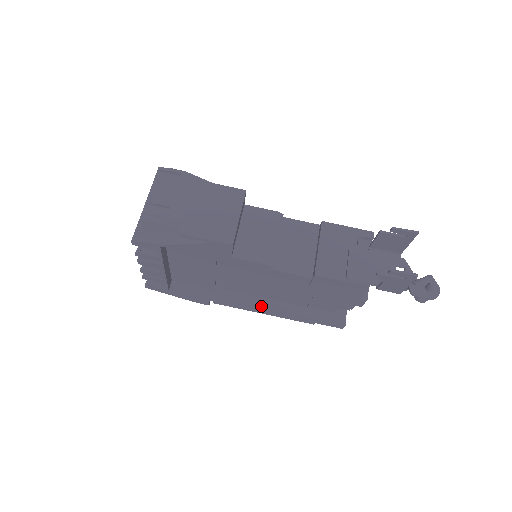
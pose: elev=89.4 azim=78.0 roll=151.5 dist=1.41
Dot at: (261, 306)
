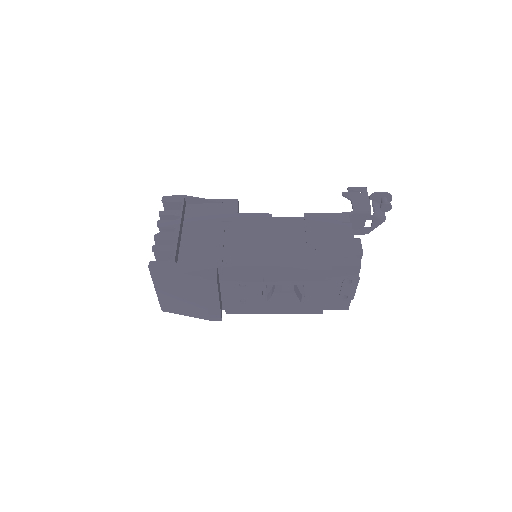
Dot at: (271, 259)
